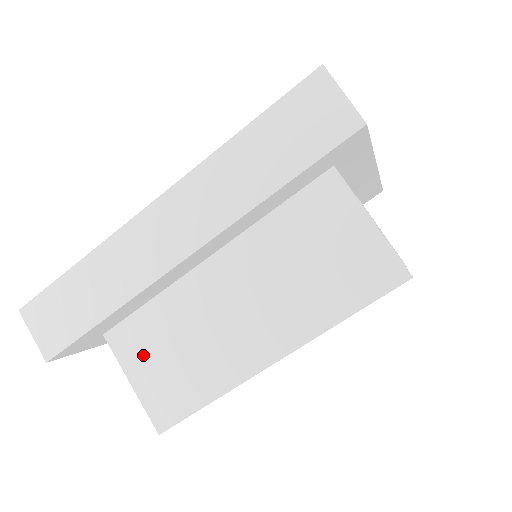
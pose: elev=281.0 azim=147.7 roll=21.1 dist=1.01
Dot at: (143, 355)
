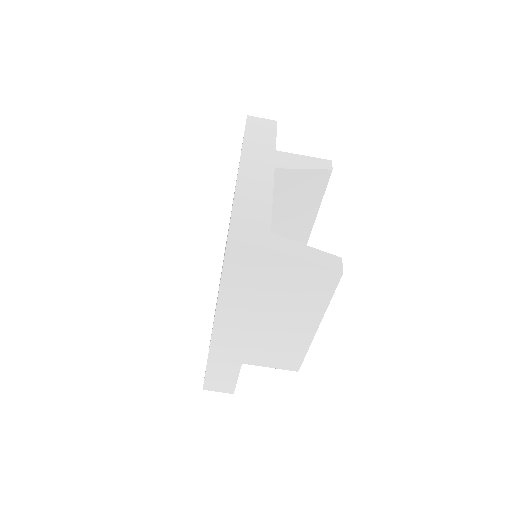
Dot at: (263, 358)
